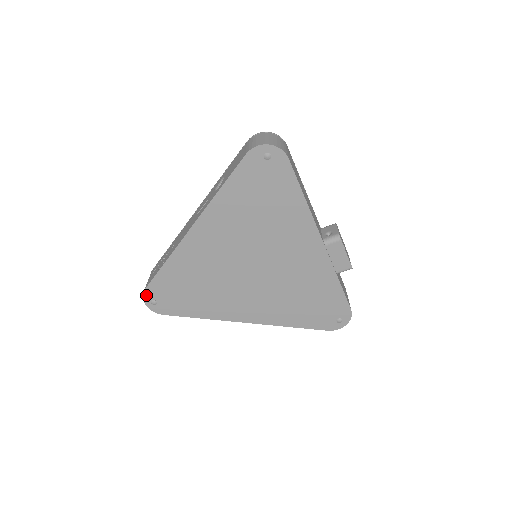
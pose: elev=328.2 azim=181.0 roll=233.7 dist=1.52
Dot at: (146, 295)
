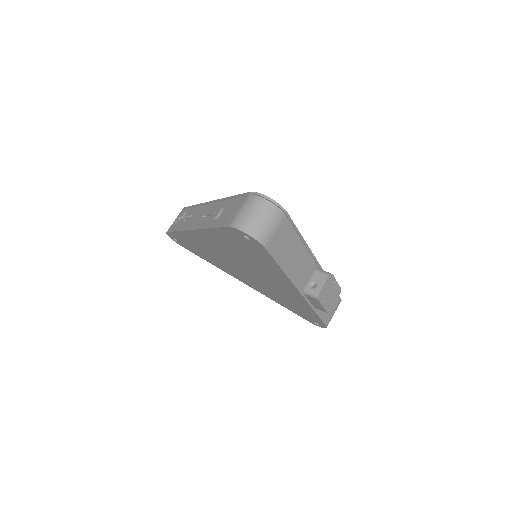
Dot at: (169, 234)
